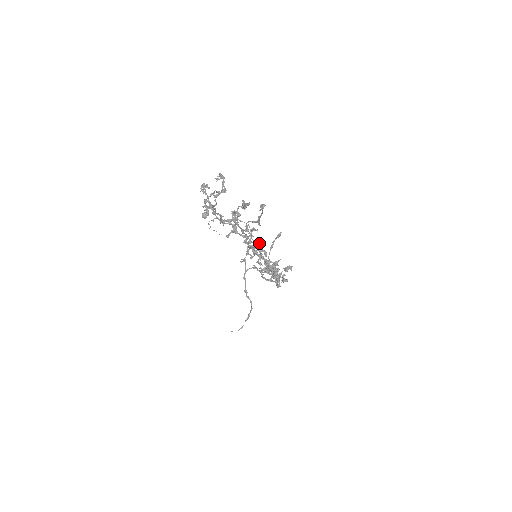
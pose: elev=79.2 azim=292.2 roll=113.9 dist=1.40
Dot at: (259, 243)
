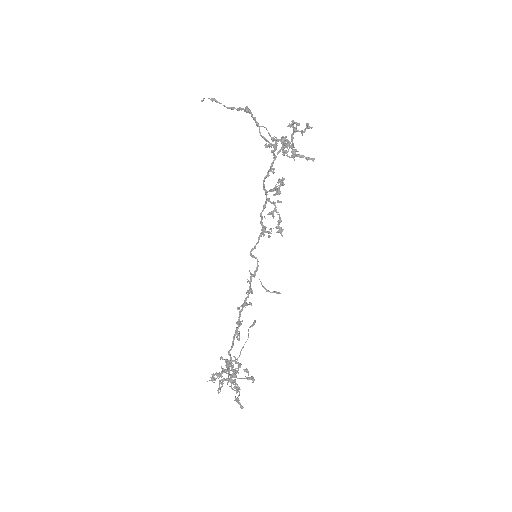
Dot at: (232, 371)
